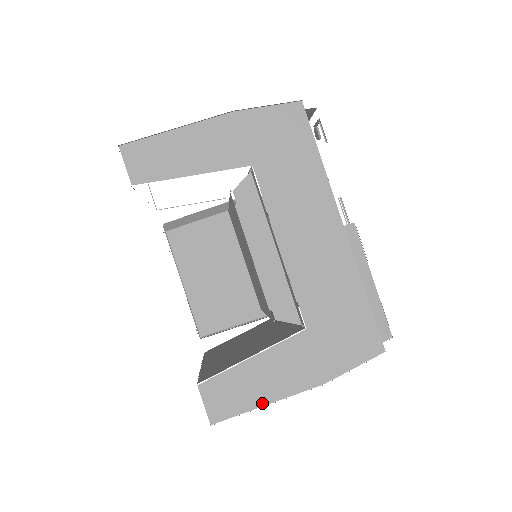
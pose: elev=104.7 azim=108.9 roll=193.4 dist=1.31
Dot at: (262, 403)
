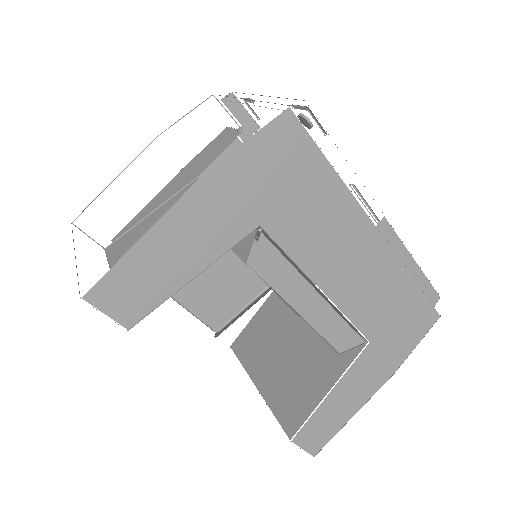
Dot at: (350, 416)
